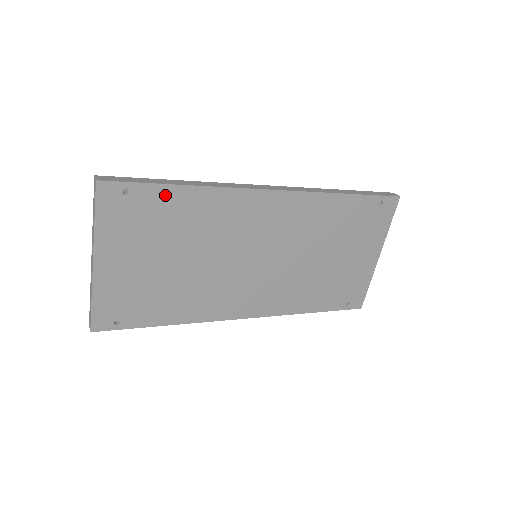
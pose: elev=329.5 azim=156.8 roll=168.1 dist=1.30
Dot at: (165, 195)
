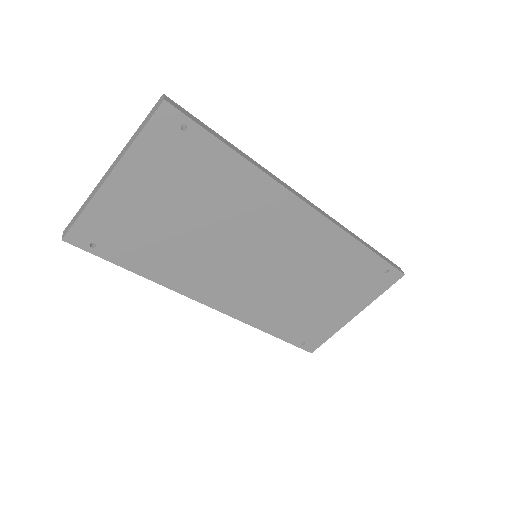
Dot at: (216, 153)
